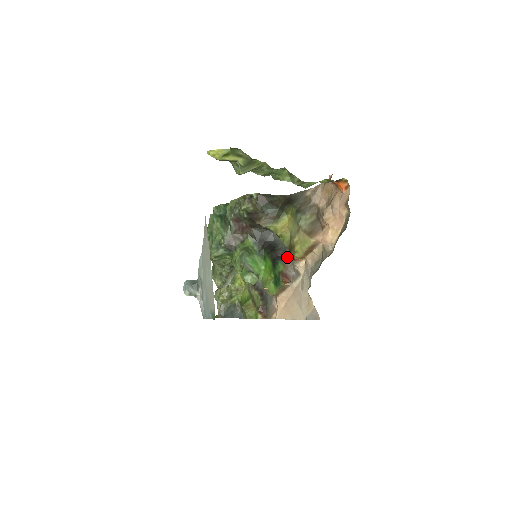
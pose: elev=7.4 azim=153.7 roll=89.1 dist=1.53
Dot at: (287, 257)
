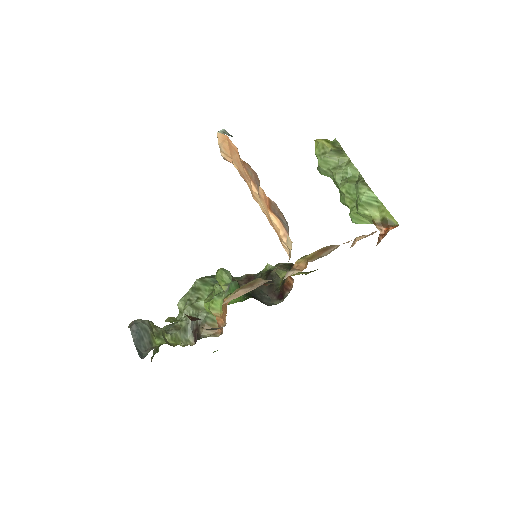
Dot at: occluded
